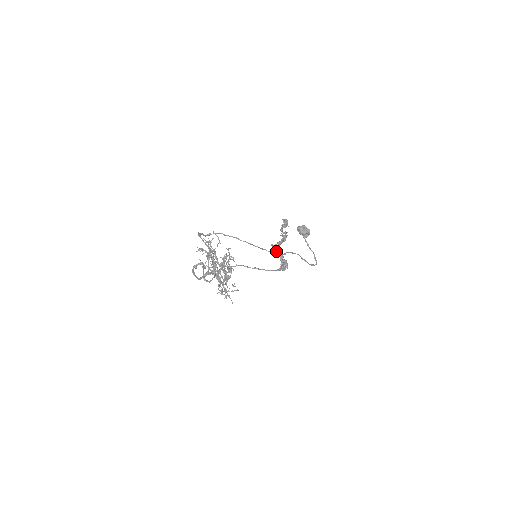
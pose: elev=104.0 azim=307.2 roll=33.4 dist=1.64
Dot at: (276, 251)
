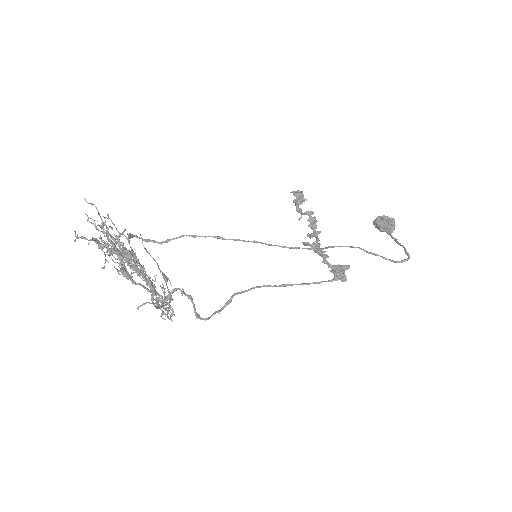
Dot at: occluded
